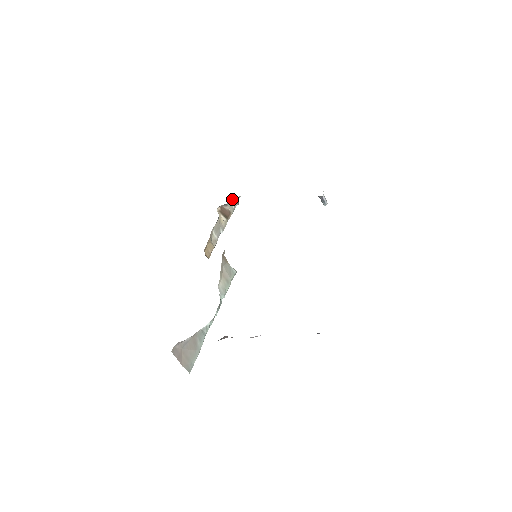
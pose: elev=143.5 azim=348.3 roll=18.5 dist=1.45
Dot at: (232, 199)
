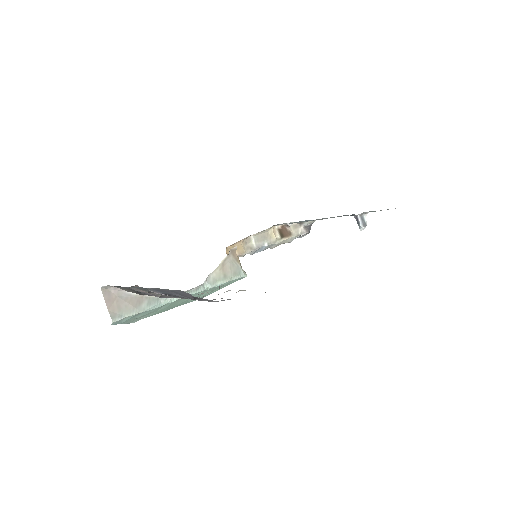
Dot at: (300, 223)
